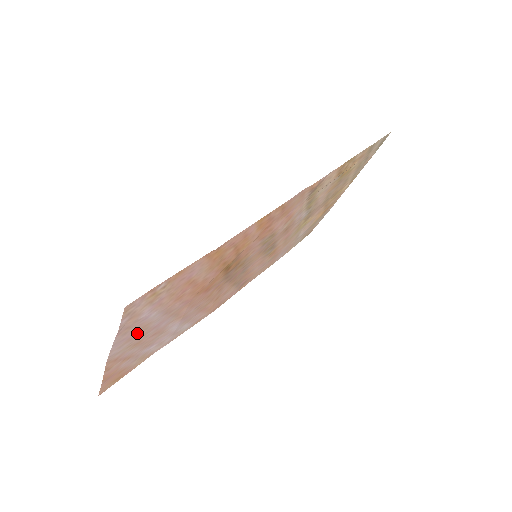
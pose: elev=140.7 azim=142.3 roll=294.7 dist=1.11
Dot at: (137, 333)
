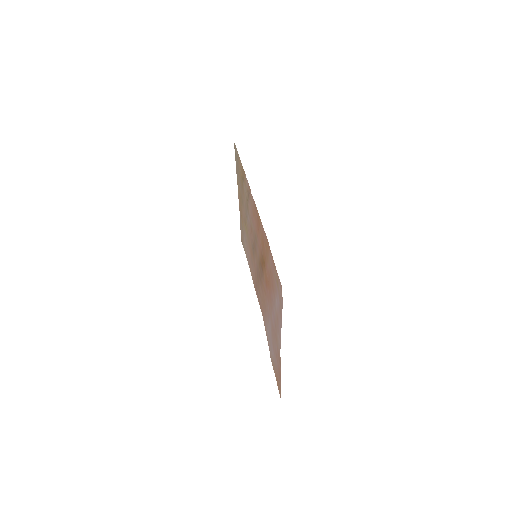
Dot at: (277, 323)
